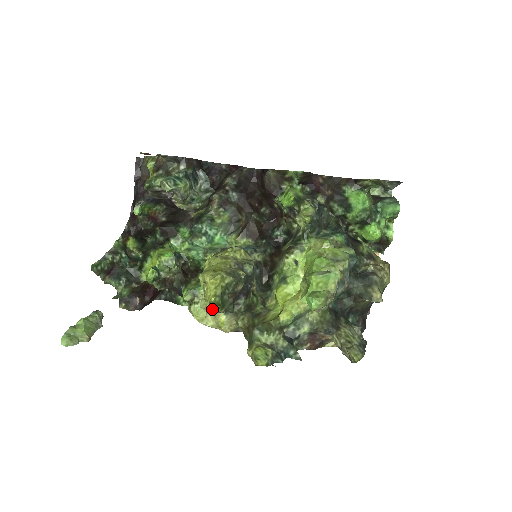
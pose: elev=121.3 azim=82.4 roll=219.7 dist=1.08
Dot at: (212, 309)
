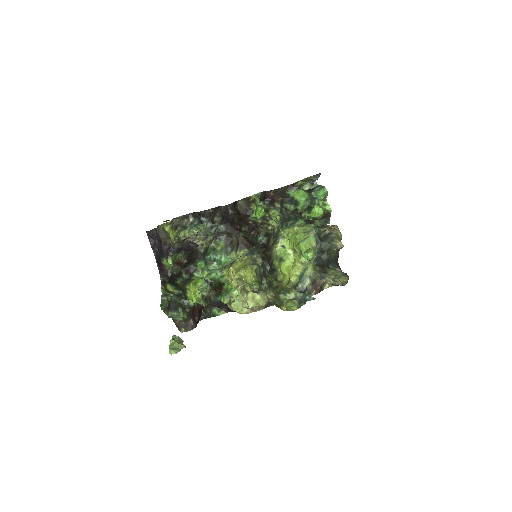
Dot at: (254, 288)
